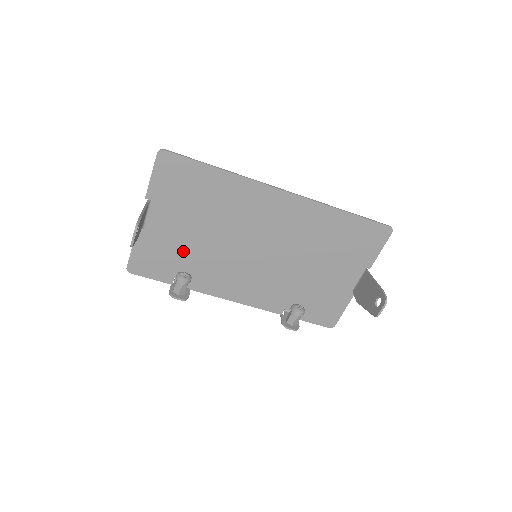
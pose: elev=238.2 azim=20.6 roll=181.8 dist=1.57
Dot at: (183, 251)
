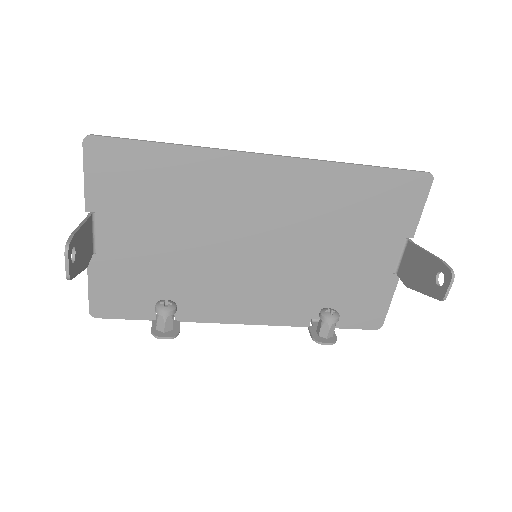
Dot at: (157, 272)
